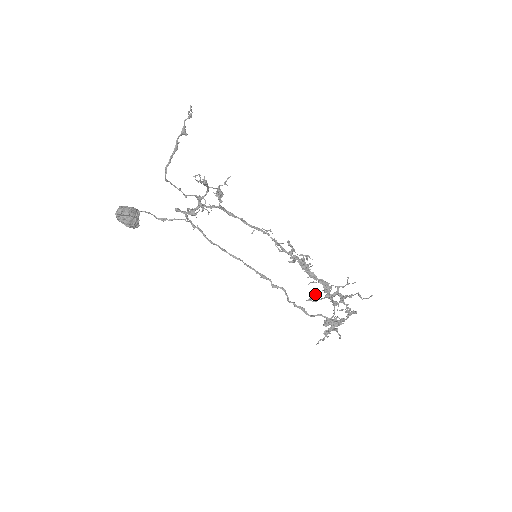
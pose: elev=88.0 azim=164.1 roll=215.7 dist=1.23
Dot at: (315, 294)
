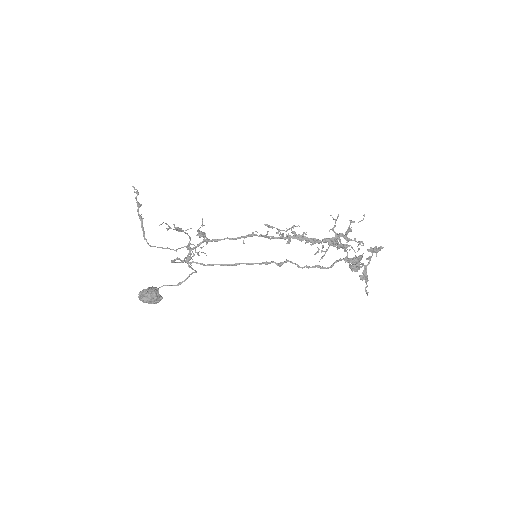
Dot at: (317, 247)
